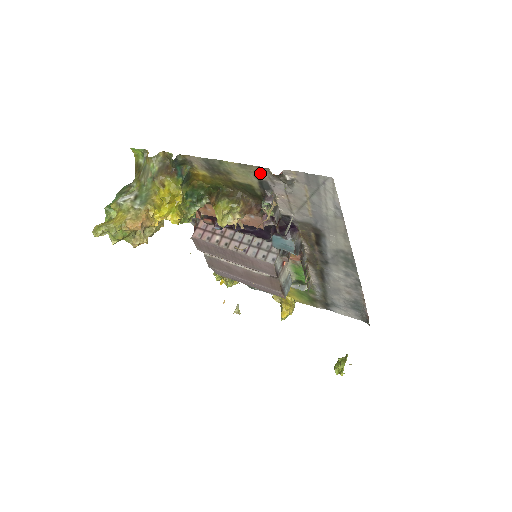
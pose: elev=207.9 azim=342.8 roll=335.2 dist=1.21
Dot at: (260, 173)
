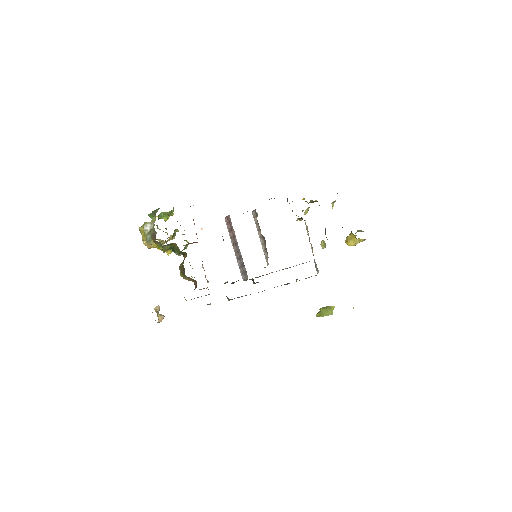
Dot at: occluded
